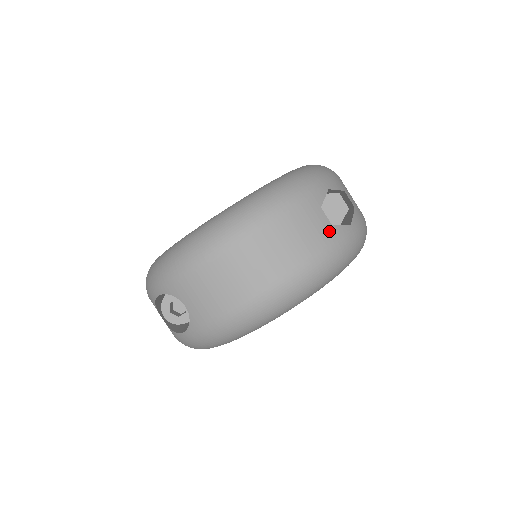
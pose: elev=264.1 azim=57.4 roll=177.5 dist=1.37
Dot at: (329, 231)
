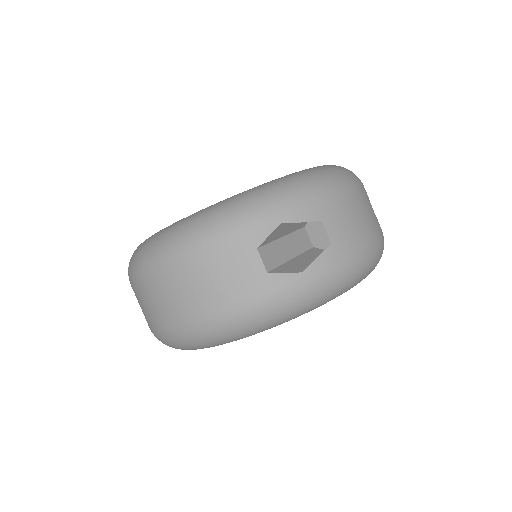
Dot at: (260, 279)
